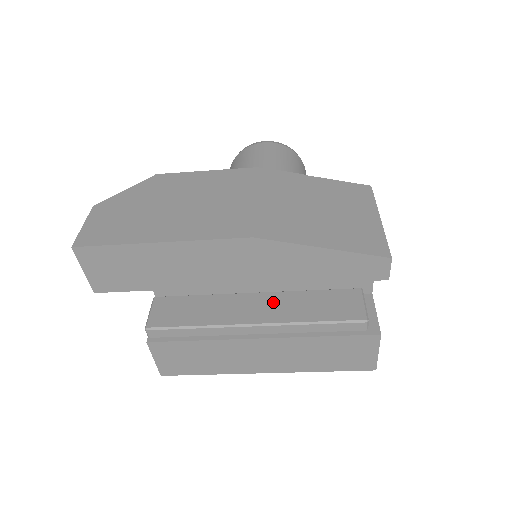
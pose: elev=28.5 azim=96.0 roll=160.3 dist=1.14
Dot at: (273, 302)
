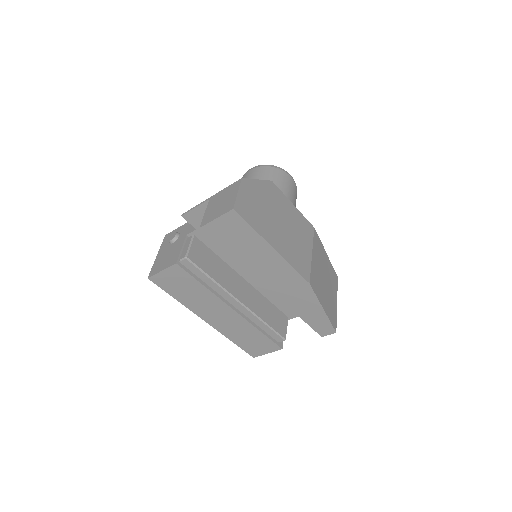
Dot at: (252, 294)
